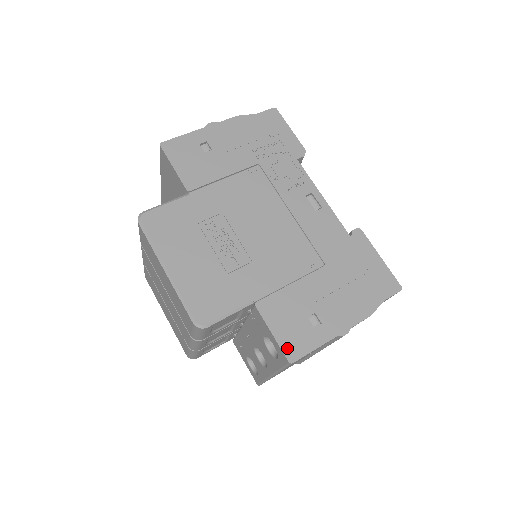
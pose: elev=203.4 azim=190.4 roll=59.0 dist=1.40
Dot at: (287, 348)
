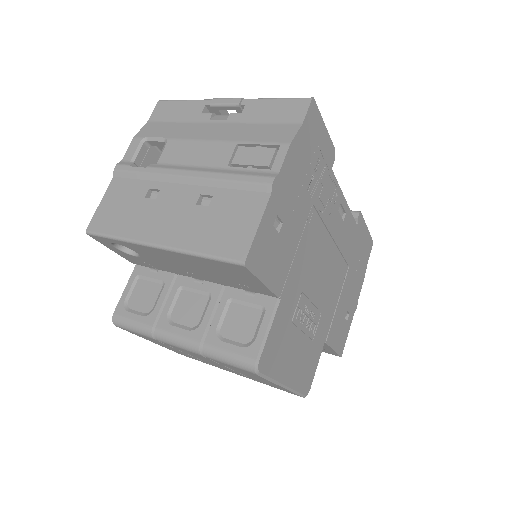
Dot at: (340, 350)
